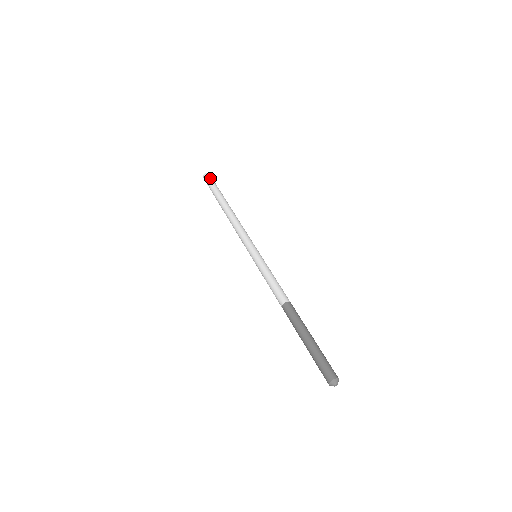
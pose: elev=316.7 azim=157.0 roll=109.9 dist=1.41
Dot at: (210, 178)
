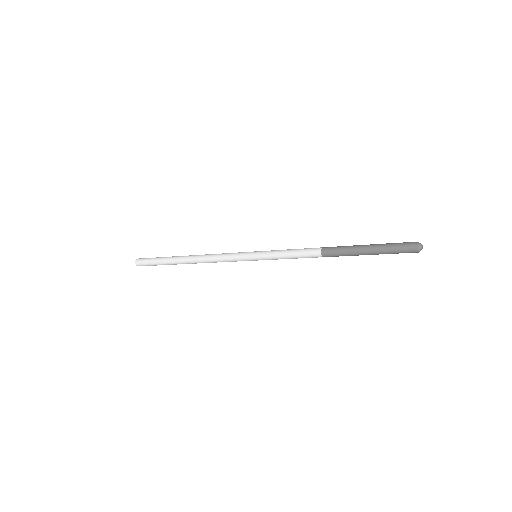
Dot at: (144, 258)
